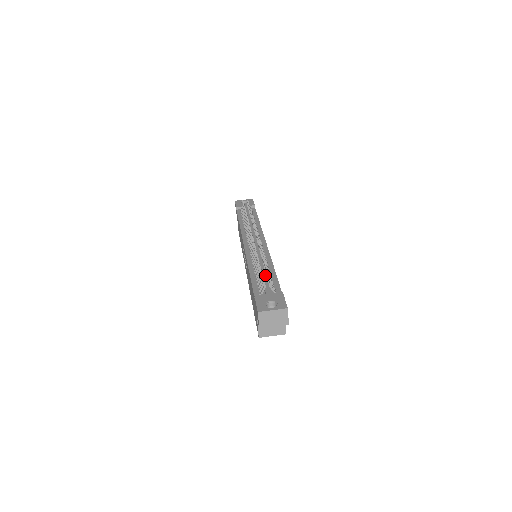
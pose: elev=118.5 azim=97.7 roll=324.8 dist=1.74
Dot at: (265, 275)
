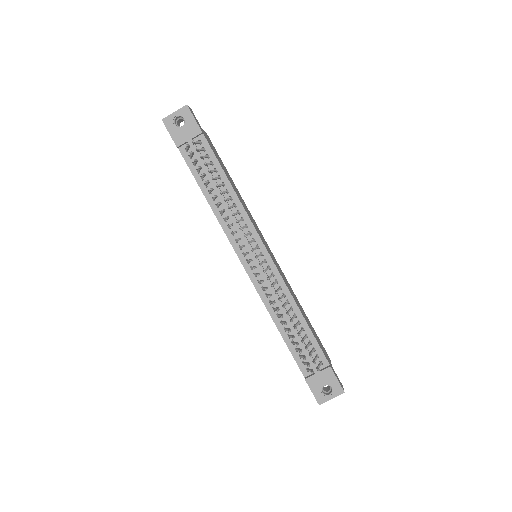
Dot at: (300, 339)
